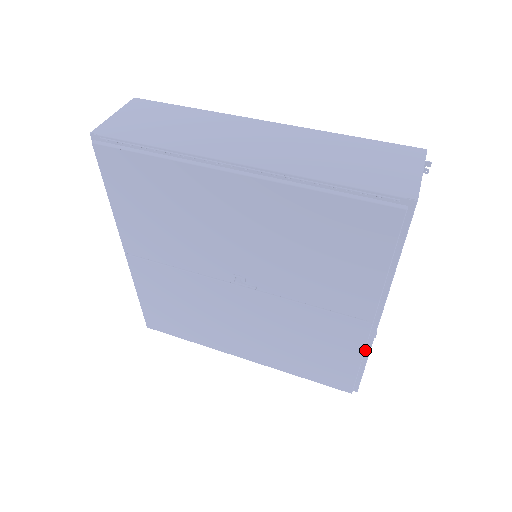
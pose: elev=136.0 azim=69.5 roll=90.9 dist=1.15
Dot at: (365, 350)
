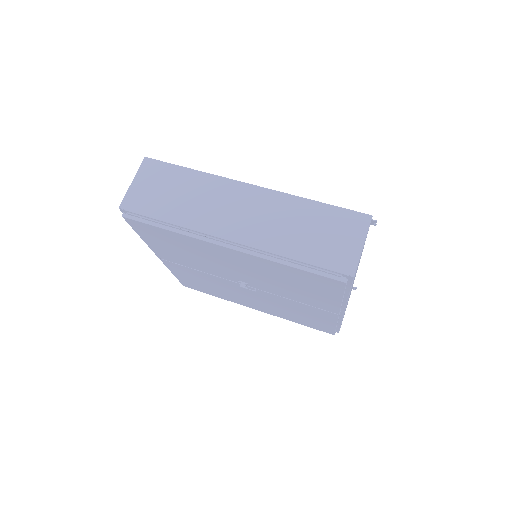
Dot at: (339, 320)
